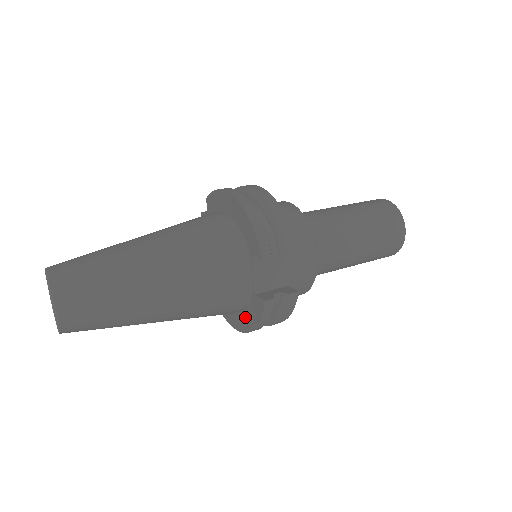
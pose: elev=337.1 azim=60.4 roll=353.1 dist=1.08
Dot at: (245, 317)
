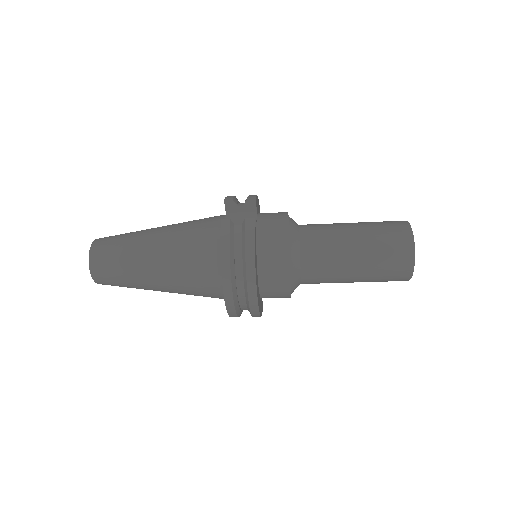
Dot at: occluded
